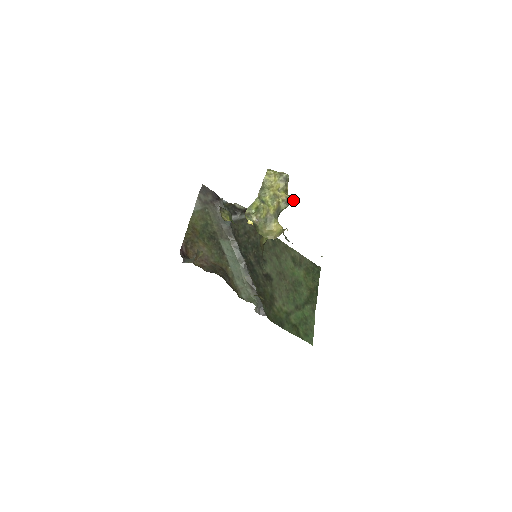
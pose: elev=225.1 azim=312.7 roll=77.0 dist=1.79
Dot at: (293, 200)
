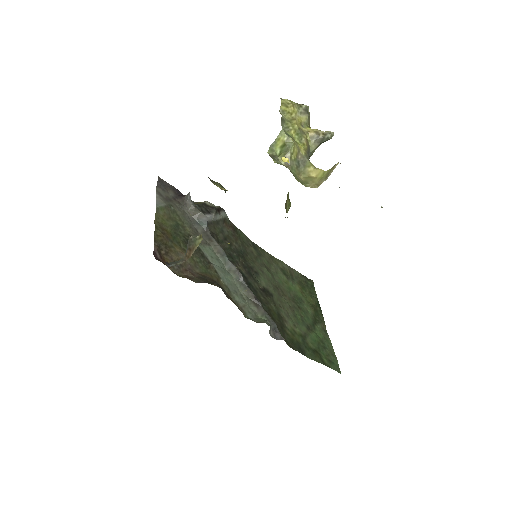
Dot at: (327, 134)
